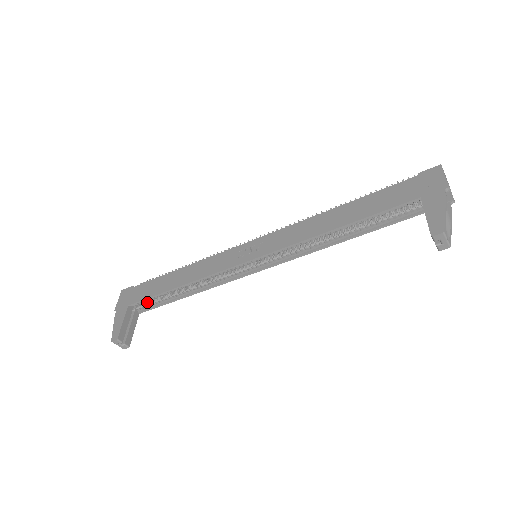
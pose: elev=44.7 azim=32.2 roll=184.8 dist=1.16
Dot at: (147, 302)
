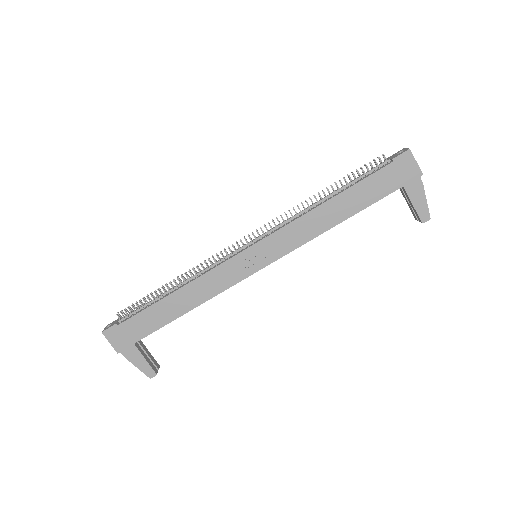
Dot at: occluded
